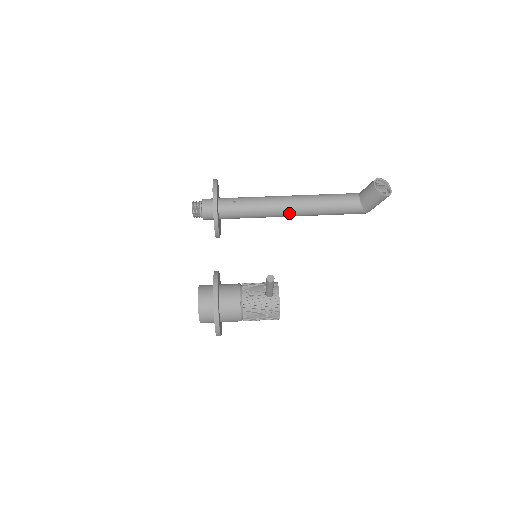
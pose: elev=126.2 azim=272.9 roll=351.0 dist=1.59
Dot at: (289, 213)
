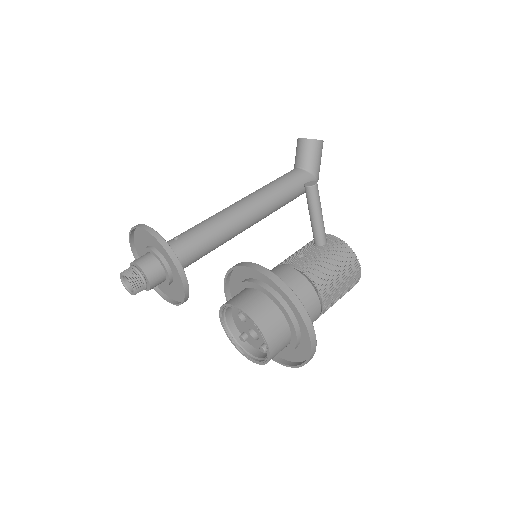
Dot at: (247, 217)
